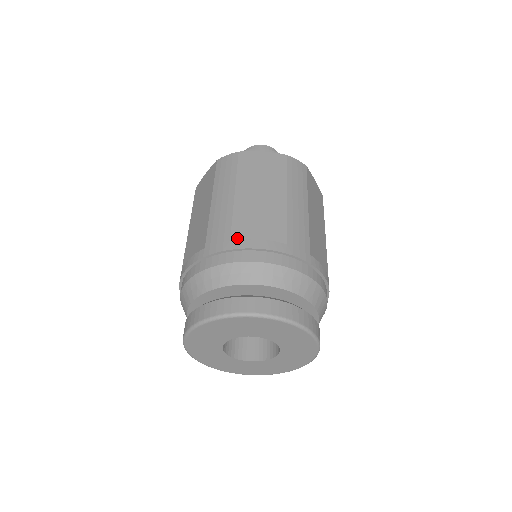
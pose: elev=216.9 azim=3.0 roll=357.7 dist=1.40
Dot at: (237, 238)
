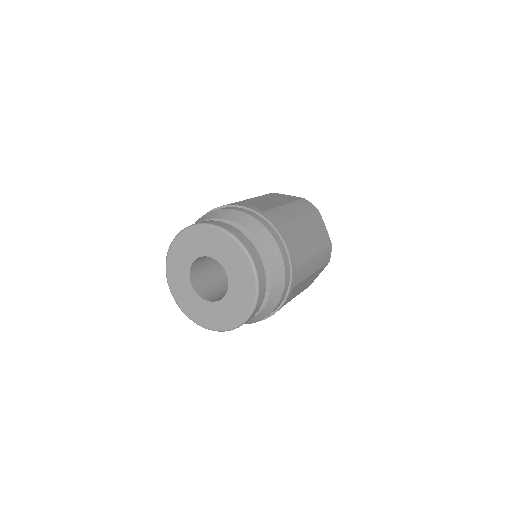
Dot at: (283, 230)
